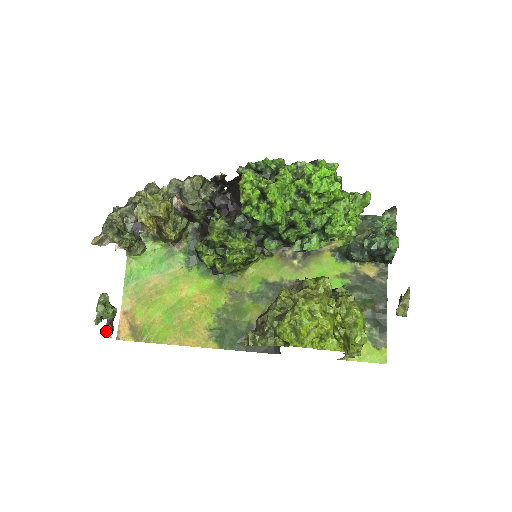
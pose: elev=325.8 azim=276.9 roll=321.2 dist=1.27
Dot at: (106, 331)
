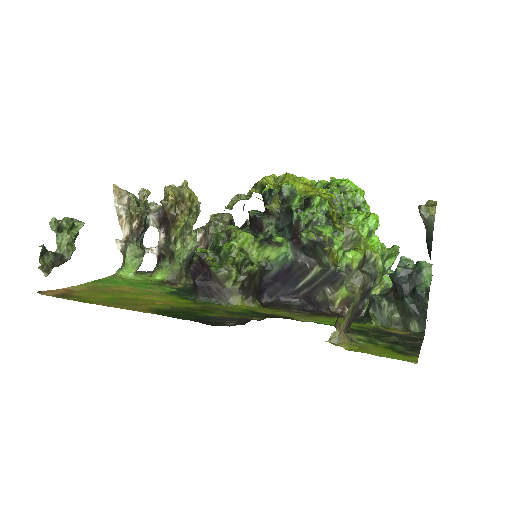
Dot at: (44, 255)
